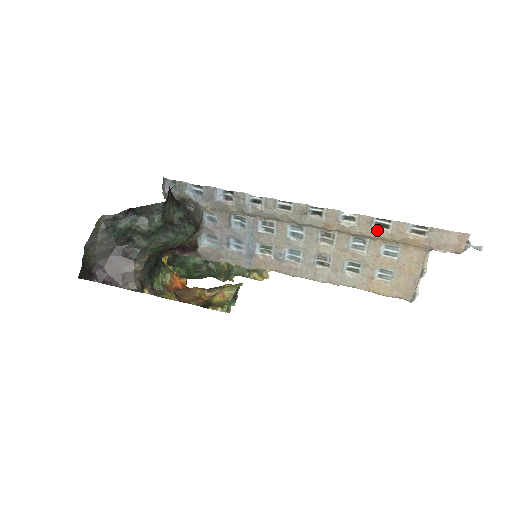
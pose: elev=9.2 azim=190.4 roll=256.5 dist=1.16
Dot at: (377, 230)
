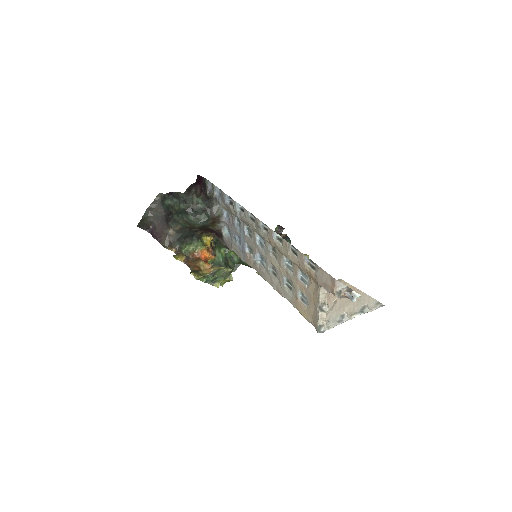
Dot at: (292, 255)
